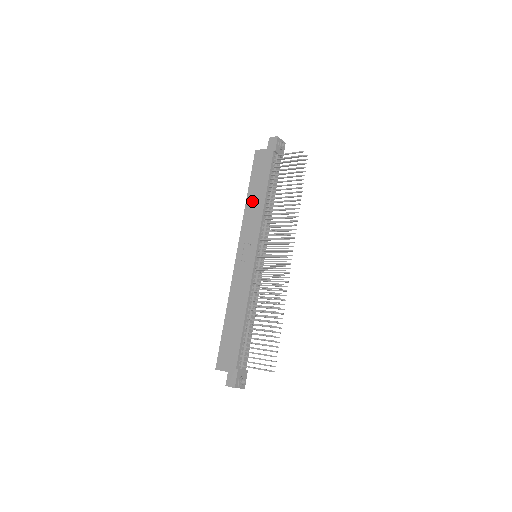
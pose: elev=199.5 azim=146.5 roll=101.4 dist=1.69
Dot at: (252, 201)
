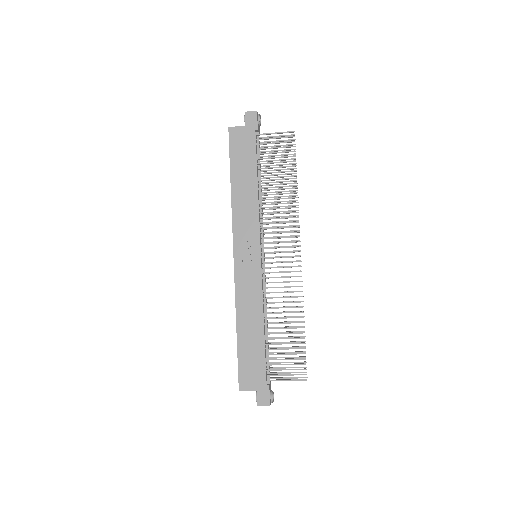
Dot at: (240, 192)
